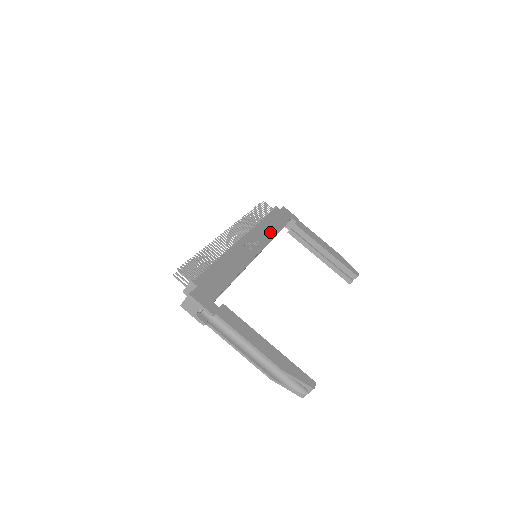
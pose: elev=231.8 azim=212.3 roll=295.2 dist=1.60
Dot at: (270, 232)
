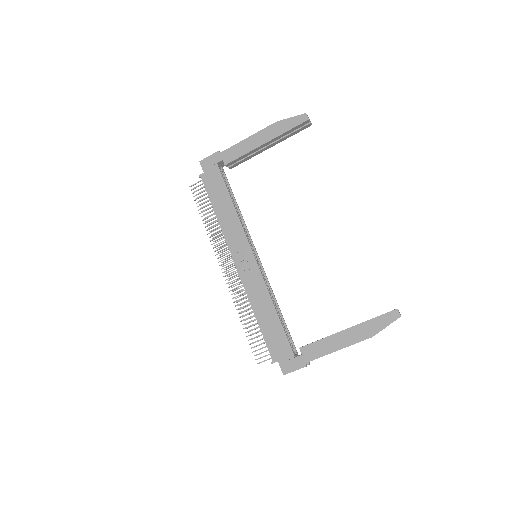
Dot at: (233, 219)
